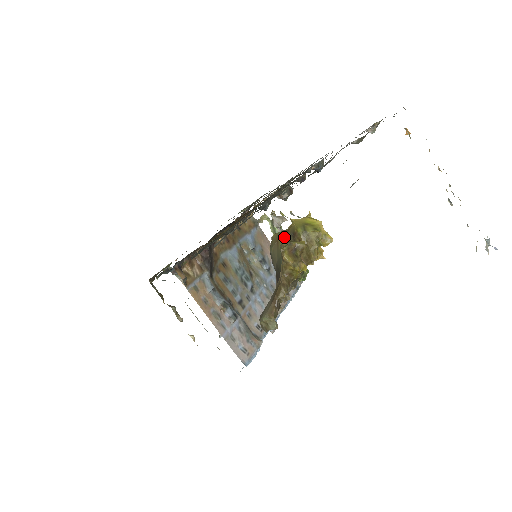
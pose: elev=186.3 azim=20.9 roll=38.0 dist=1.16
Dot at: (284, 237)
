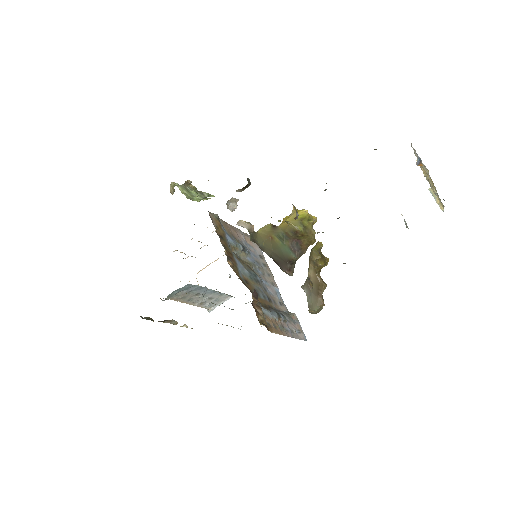
Dot at: (281, 235)
